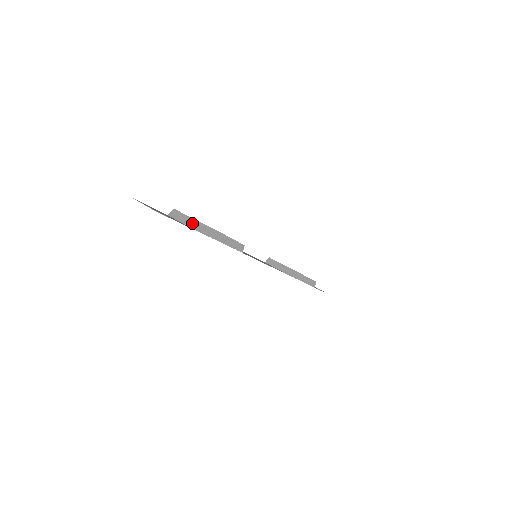
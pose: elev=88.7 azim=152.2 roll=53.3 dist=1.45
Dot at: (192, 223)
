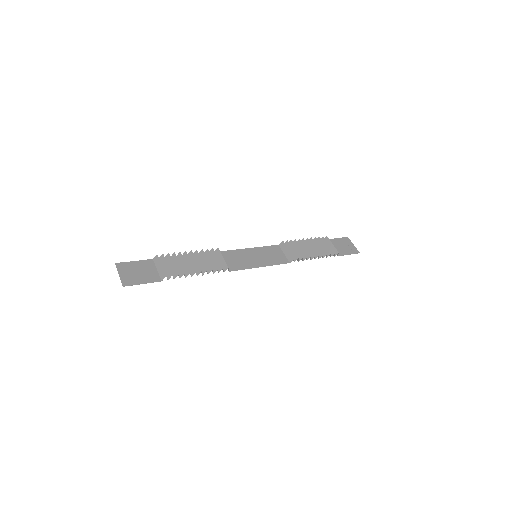
Dot at: (163, 278)
